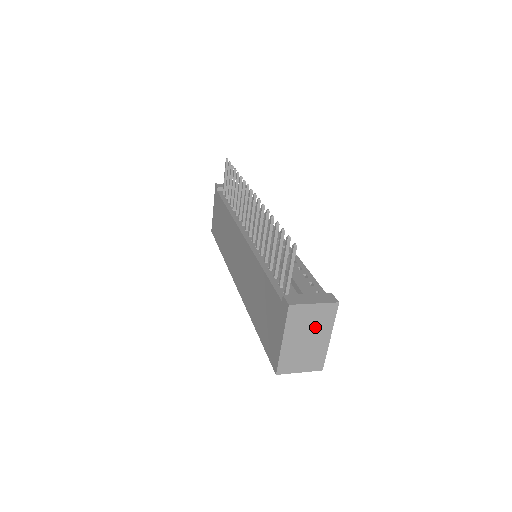
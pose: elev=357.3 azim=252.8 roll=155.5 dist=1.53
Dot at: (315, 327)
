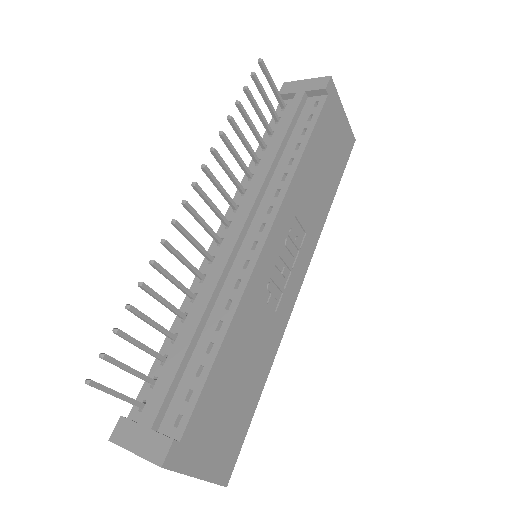
Dot at: occluded
